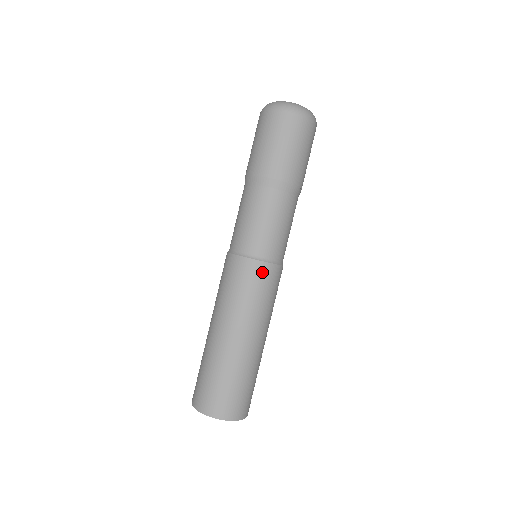
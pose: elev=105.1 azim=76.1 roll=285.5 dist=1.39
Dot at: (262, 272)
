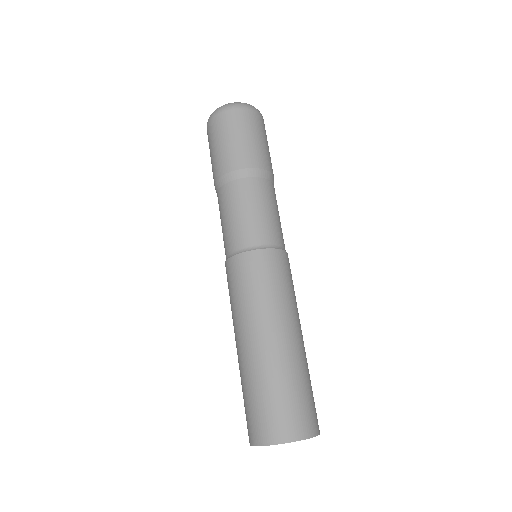
Dot at: (274, 260)
